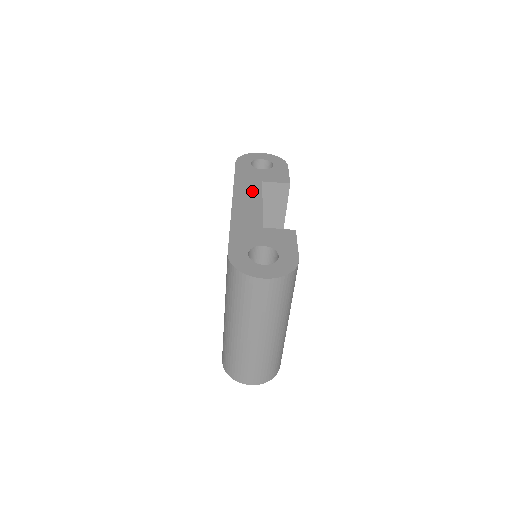
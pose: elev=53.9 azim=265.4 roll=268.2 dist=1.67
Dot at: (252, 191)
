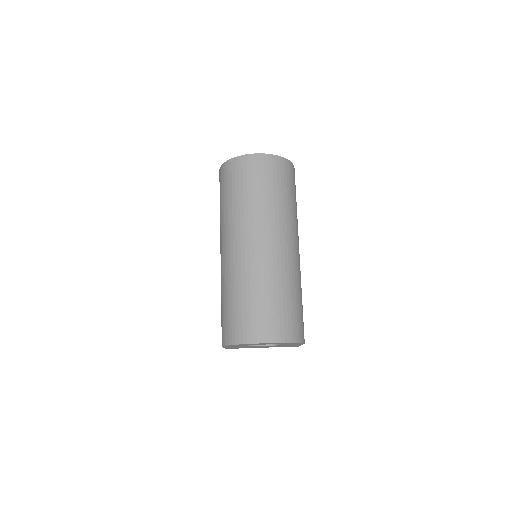
Dot at: occluded
